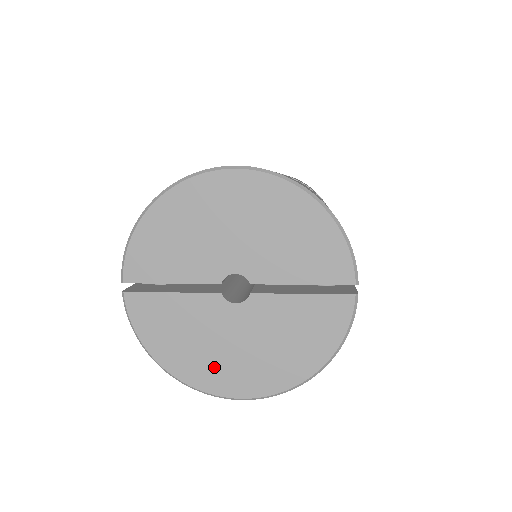
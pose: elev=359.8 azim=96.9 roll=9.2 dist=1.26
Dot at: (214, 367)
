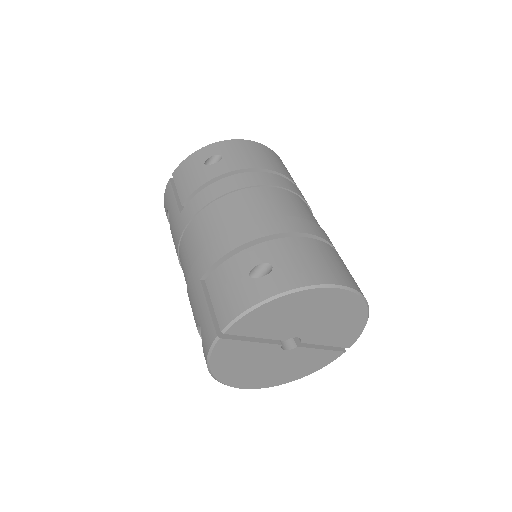
Dot at: (246, 376)
